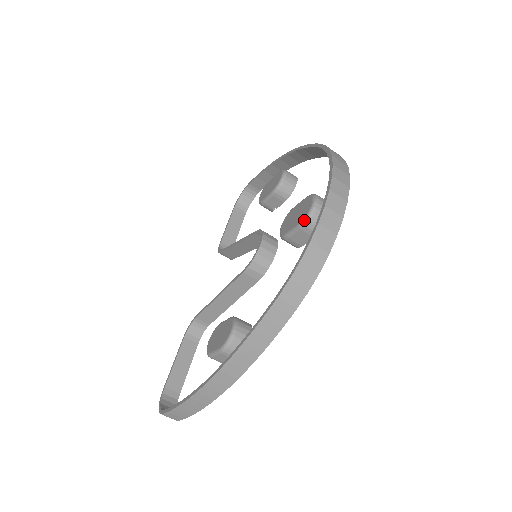
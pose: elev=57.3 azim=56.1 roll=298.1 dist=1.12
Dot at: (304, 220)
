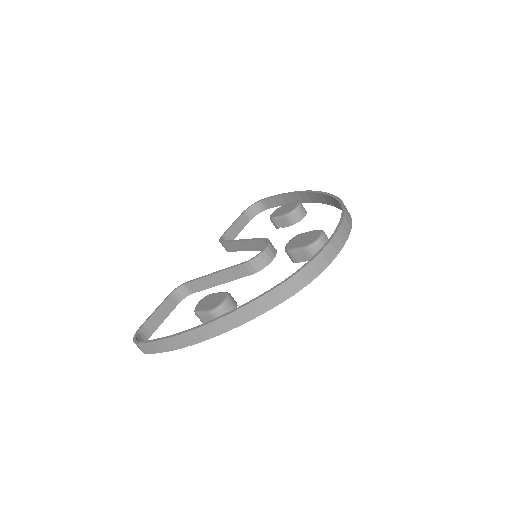
Dot at: (309, 245)
